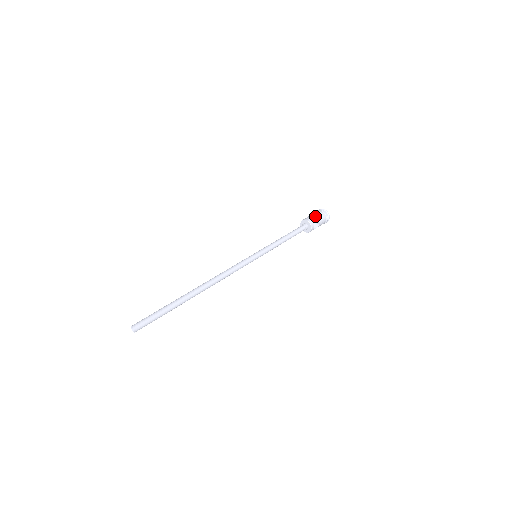
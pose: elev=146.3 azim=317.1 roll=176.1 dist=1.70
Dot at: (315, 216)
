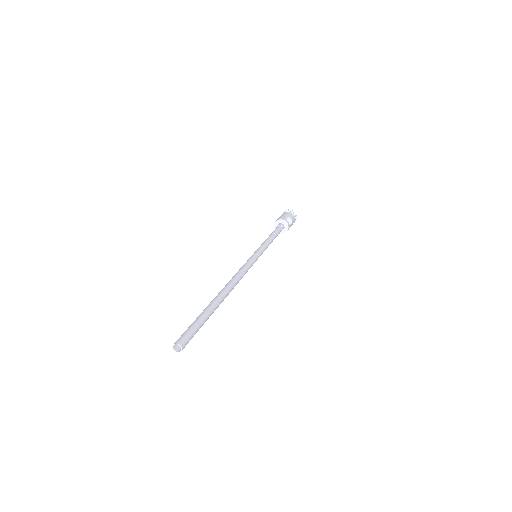
Dot at: (281, 216)
